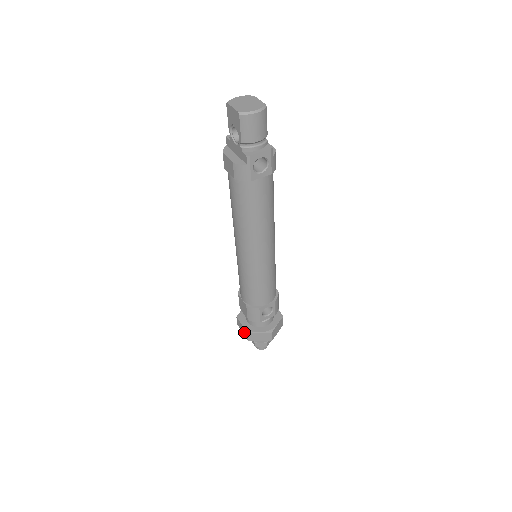
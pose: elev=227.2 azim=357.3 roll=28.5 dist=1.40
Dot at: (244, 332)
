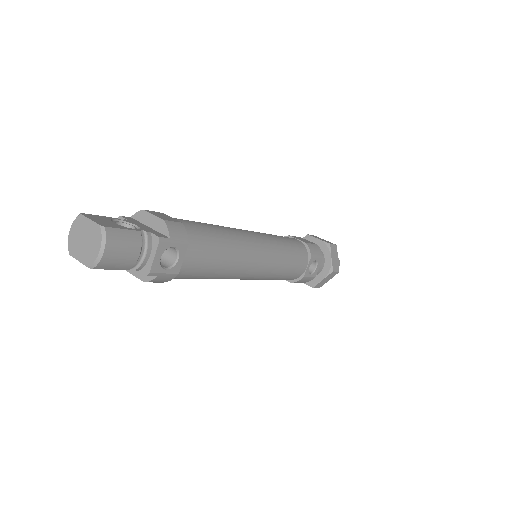
Dot at: occluded
